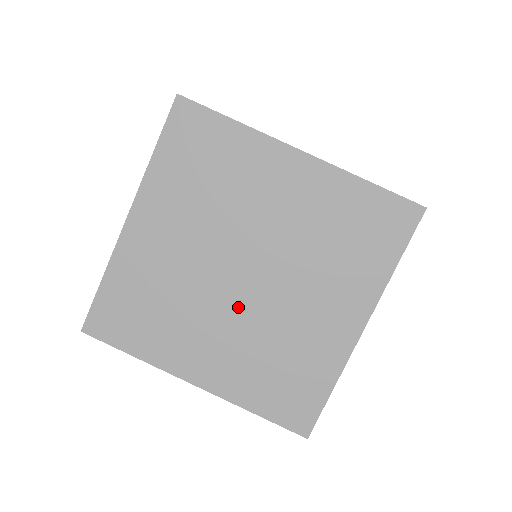
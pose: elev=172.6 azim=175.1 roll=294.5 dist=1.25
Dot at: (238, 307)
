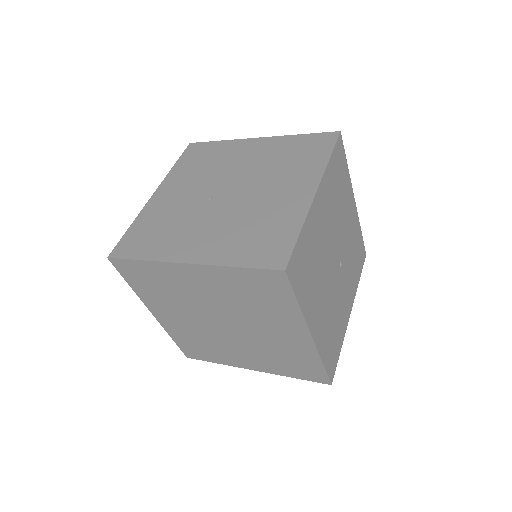
Dot at: (238, 339)
